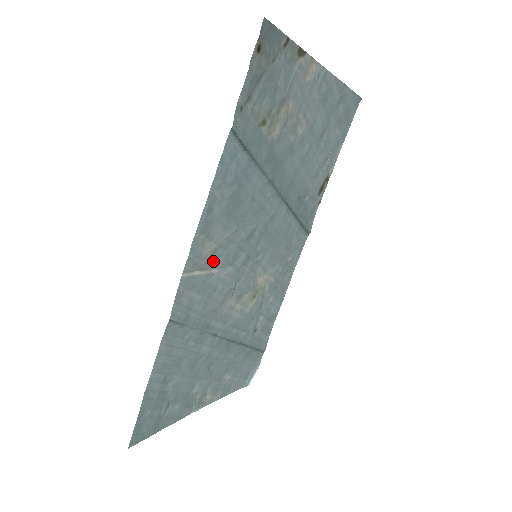
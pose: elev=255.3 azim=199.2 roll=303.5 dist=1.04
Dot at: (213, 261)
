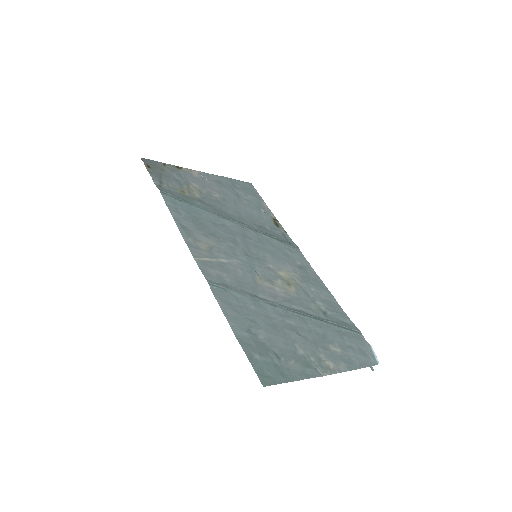
Dot at: (215, 255)
